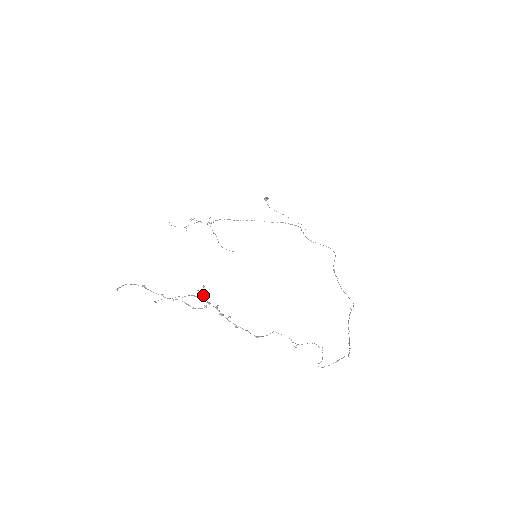
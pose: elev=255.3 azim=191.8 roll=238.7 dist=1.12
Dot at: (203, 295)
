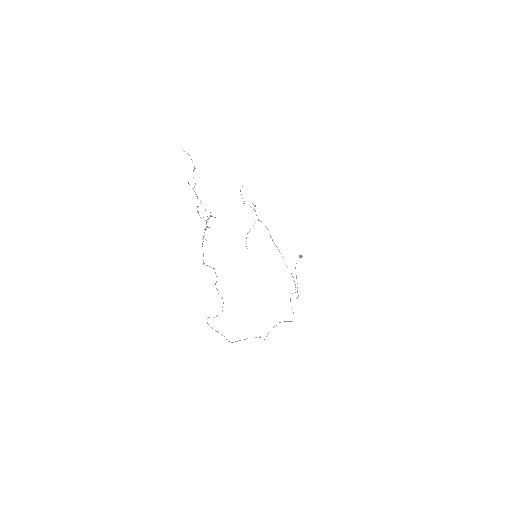
Dot at: (210, 216)
